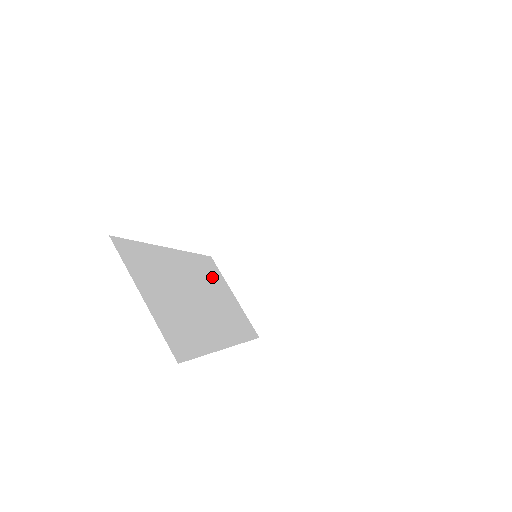
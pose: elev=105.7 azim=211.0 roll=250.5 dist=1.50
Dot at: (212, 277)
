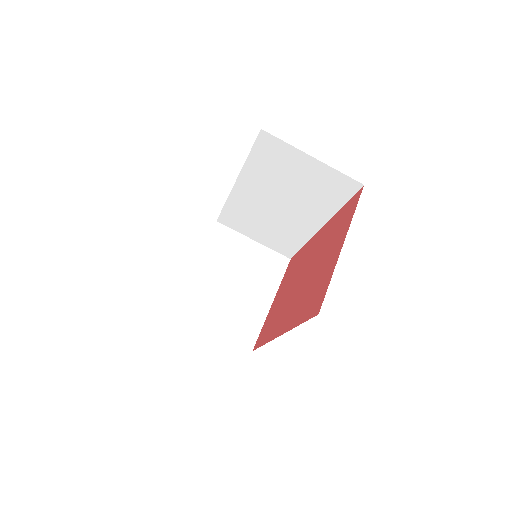
Dot at: occluded
